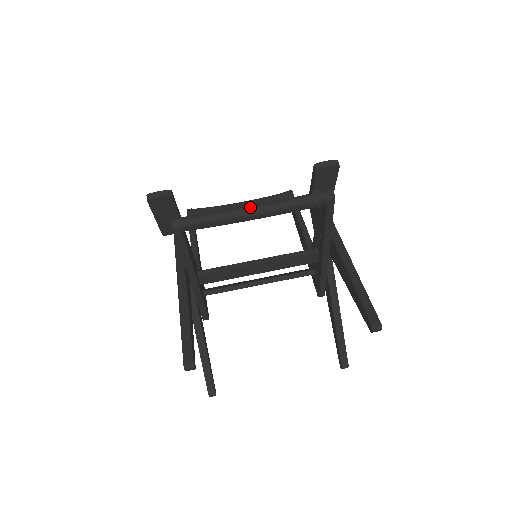
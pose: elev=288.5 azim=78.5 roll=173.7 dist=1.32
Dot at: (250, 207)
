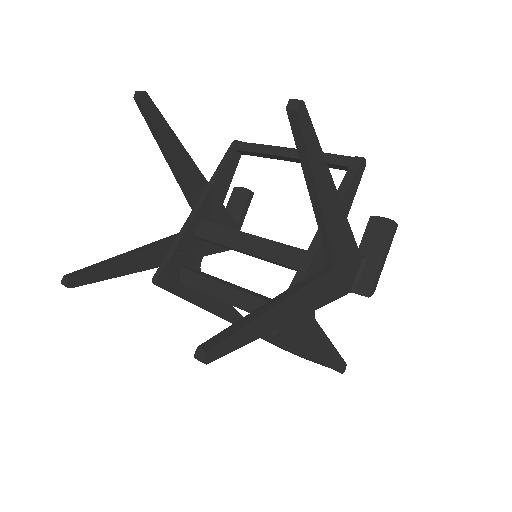
Dot at: occluded
